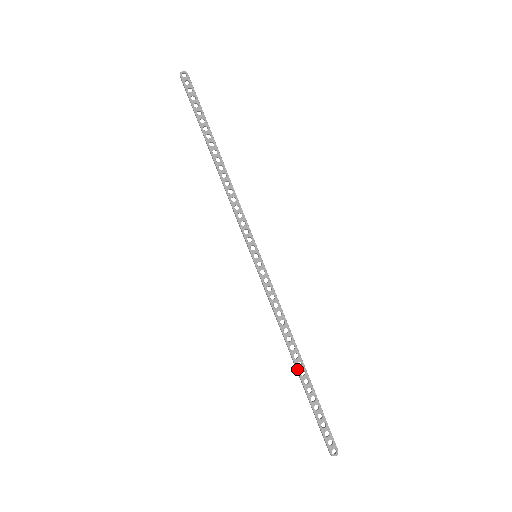
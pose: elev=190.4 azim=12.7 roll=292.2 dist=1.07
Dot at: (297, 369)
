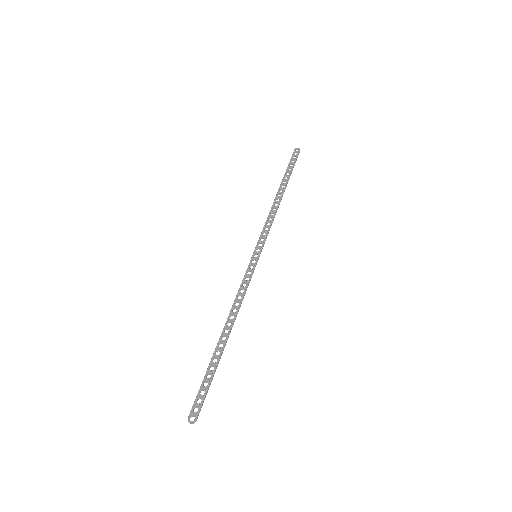
Dot at: (219, 340)
